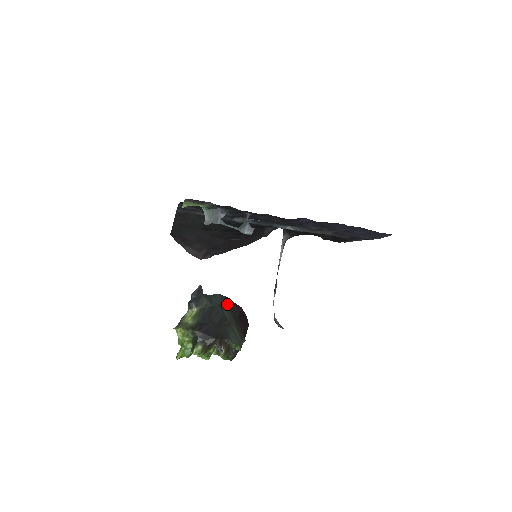
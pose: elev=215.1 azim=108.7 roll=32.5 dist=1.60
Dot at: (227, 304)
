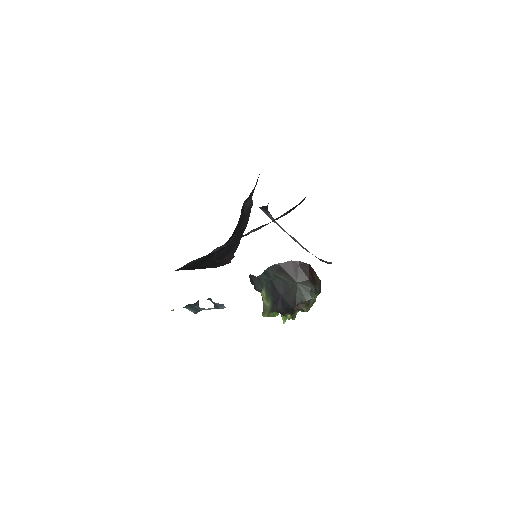
Dot at: (279, 270)
